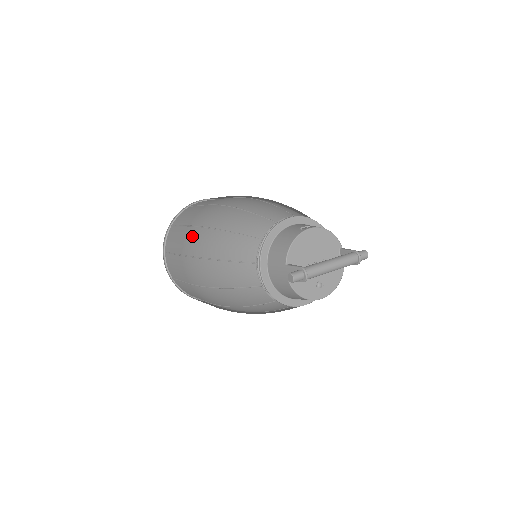
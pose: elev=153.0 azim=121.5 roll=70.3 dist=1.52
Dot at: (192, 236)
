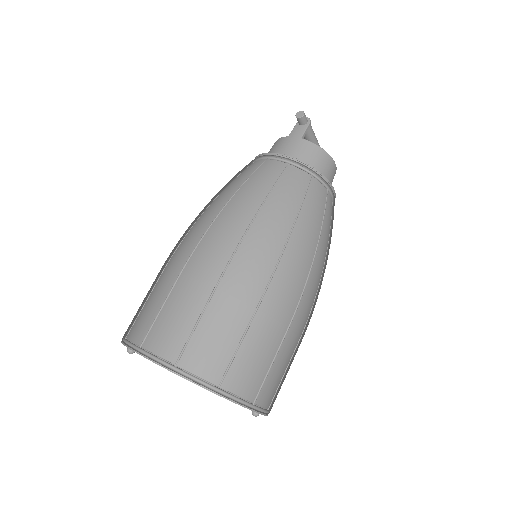
Dot at: (179, 249)
